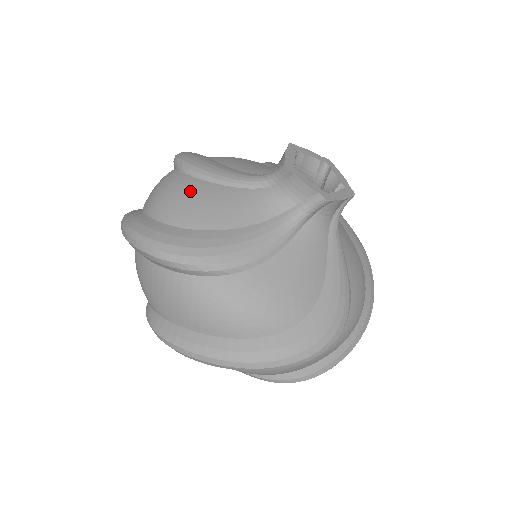
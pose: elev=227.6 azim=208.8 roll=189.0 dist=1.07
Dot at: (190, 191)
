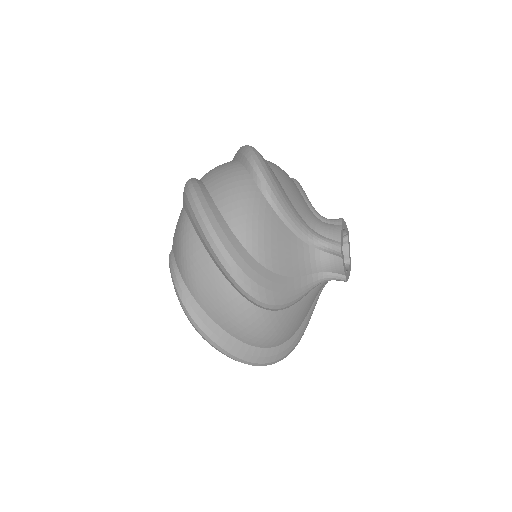
Dot at: (271, 227)
